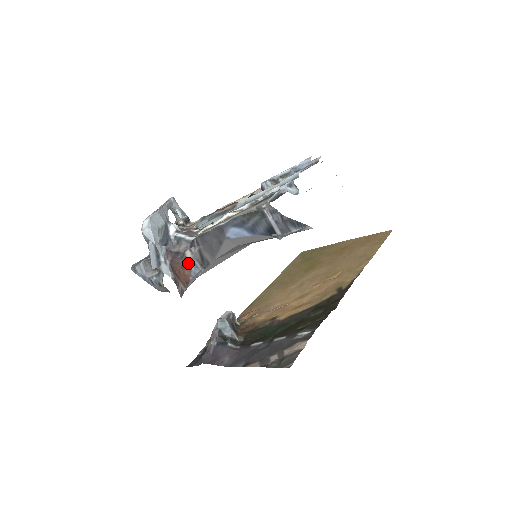
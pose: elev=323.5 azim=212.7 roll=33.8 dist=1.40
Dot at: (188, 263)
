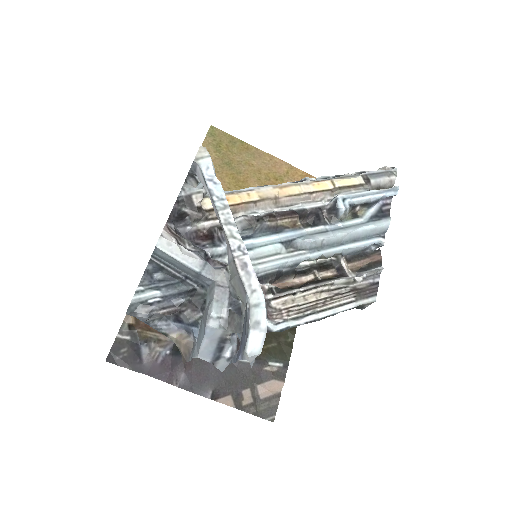
Dot at: occluded
